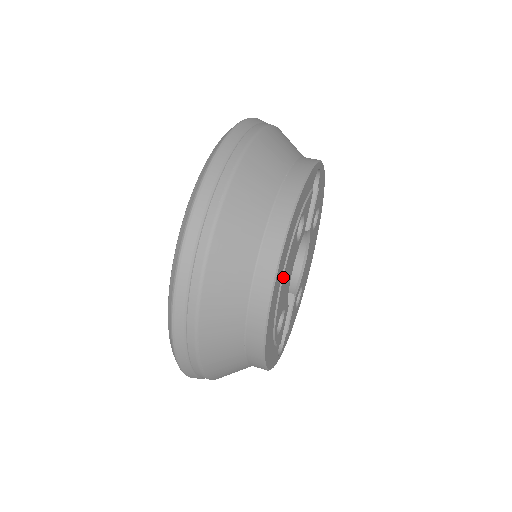
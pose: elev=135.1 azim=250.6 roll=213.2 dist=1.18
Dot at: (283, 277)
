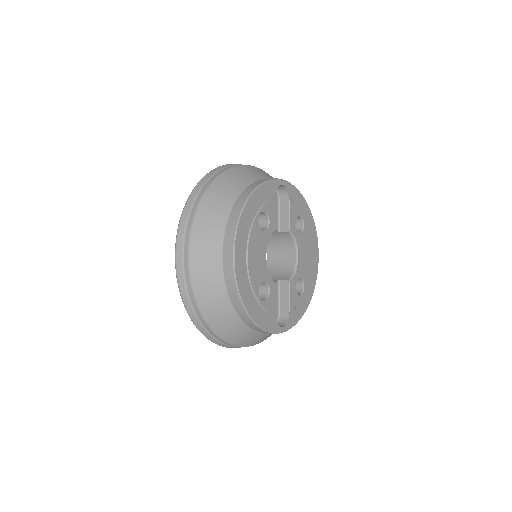
Dot at: (248, 251)
